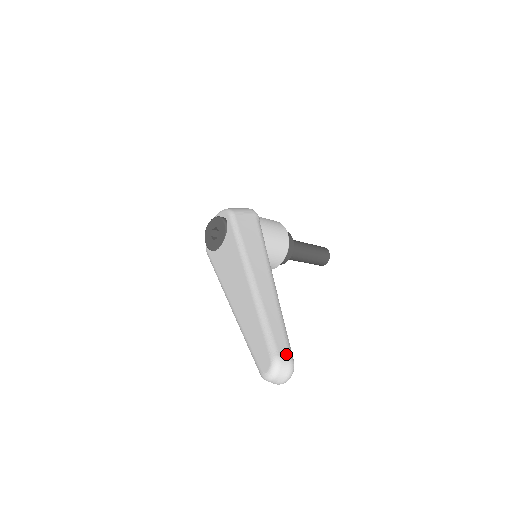
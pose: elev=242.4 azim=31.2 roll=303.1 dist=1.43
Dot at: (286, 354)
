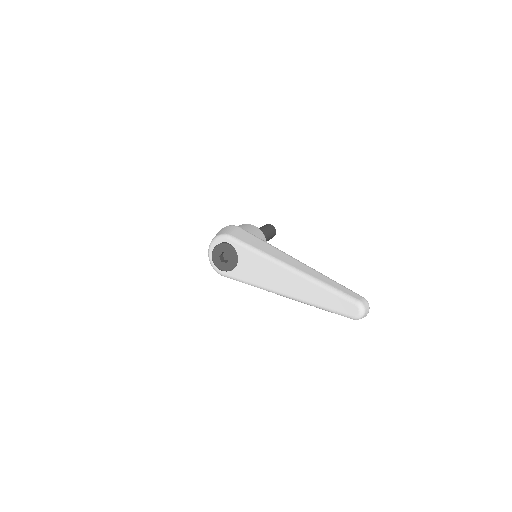
Dot at: (359, 297)
